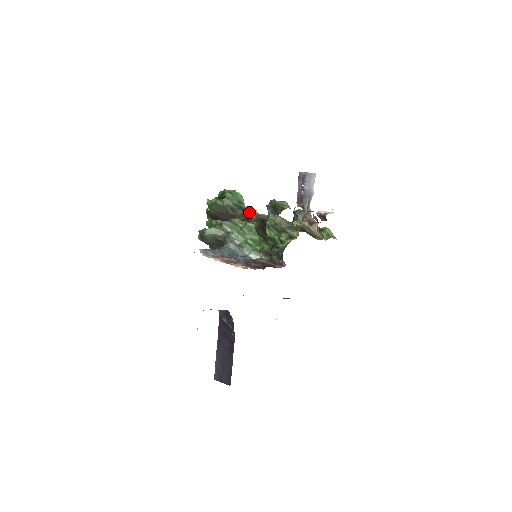
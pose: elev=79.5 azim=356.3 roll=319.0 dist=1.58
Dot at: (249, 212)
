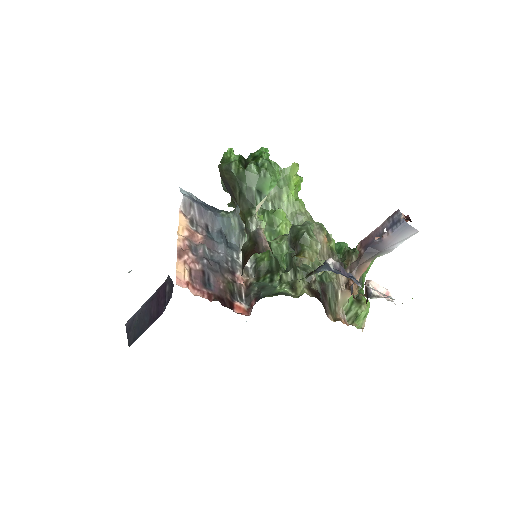
Dot at: (254, 217)
